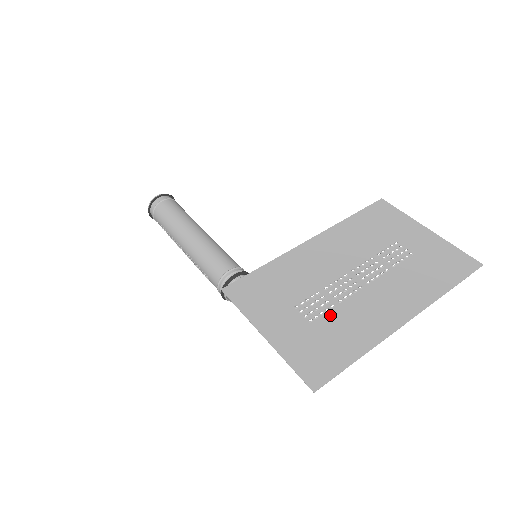
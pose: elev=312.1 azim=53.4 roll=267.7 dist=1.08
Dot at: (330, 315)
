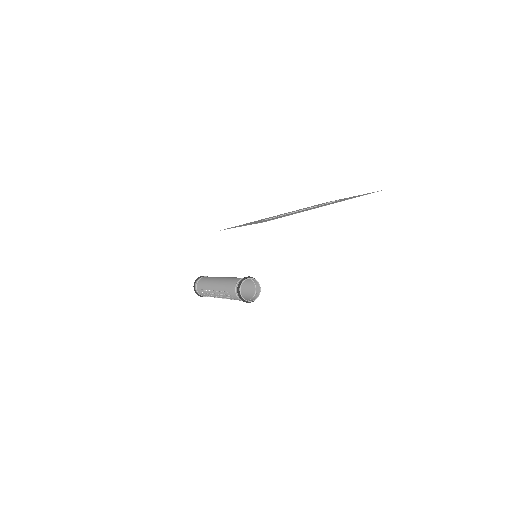
Dot at: occluded
